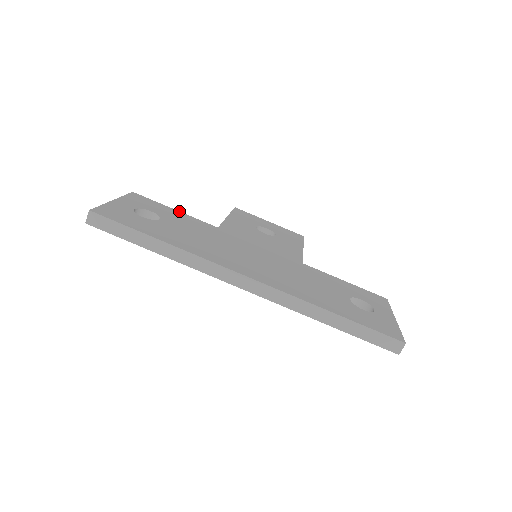
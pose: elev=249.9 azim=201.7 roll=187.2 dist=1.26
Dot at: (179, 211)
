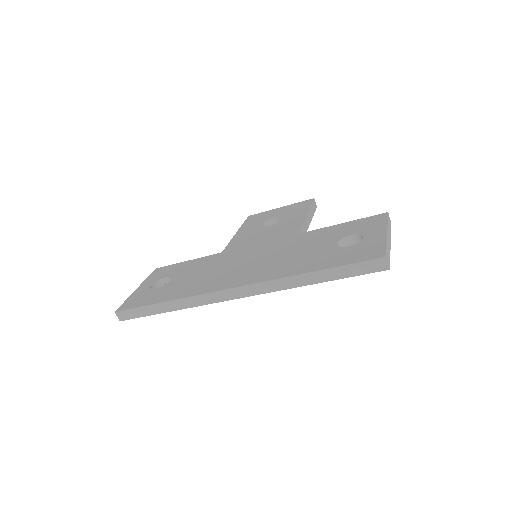
Dot at: (190, 260)
